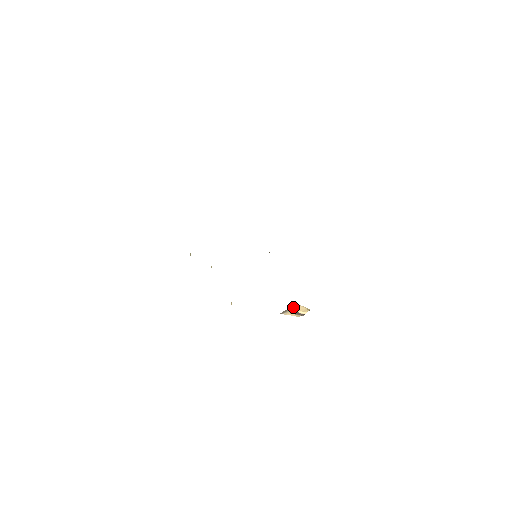
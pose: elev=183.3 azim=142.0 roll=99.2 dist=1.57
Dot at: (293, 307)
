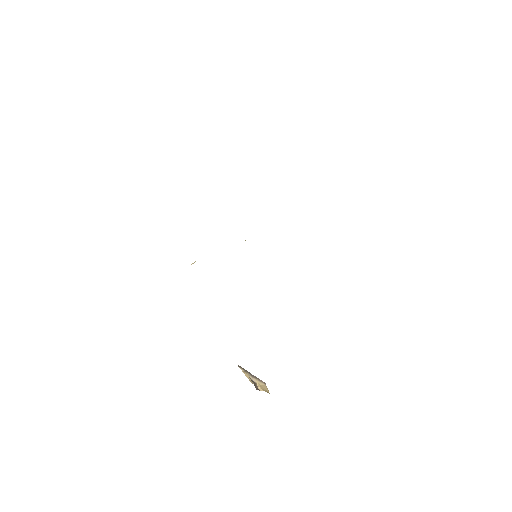
Dot at: (257, 378)
